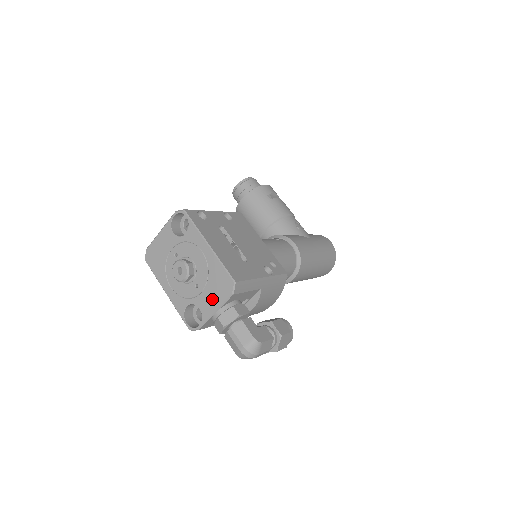
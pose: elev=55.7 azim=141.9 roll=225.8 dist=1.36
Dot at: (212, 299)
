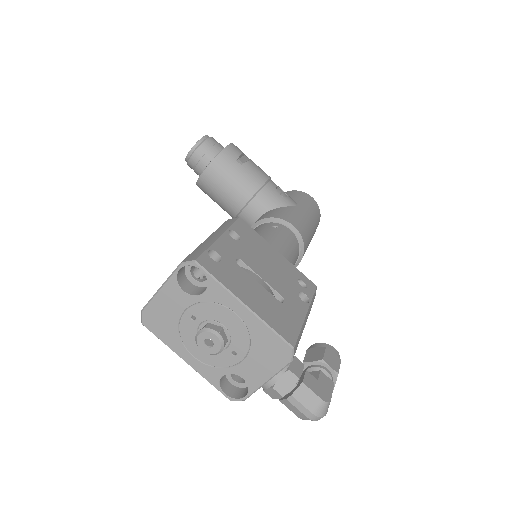
Dot at: (261, 368)
